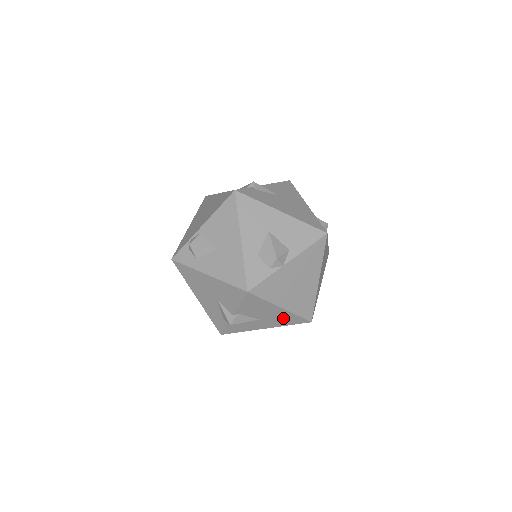
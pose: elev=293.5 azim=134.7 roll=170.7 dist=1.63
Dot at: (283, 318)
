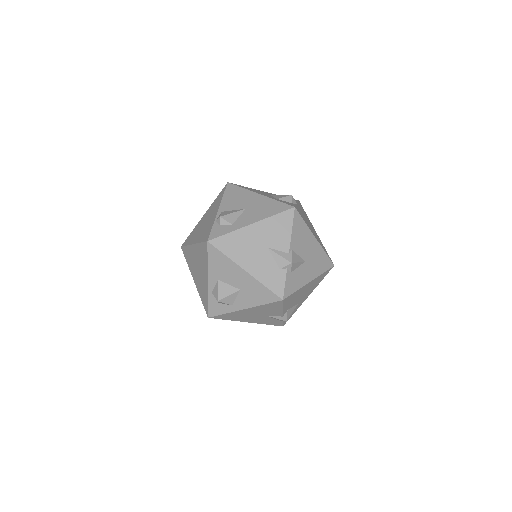
Dot at: (318, 259)
